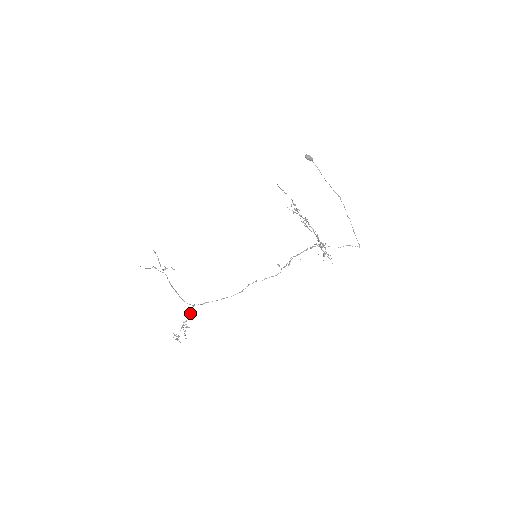
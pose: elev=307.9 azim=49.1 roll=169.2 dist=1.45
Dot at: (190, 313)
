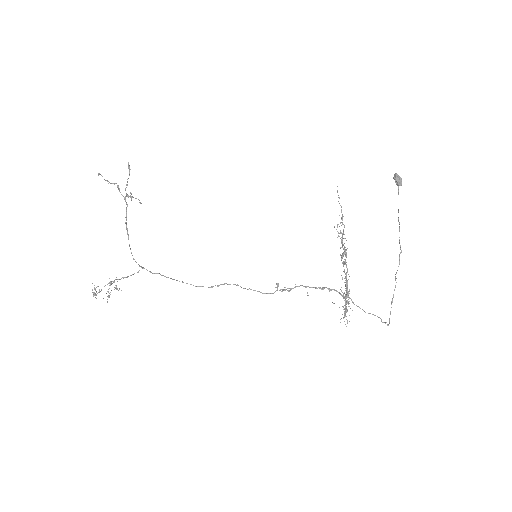
Dot at: occluded
